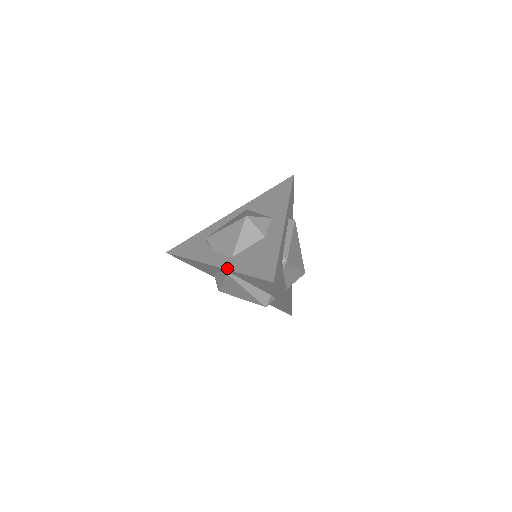
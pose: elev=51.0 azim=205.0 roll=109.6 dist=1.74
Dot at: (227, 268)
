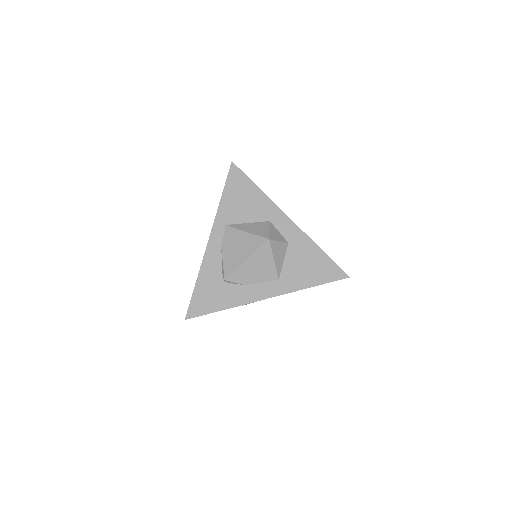
Dot at: (288, 292)
